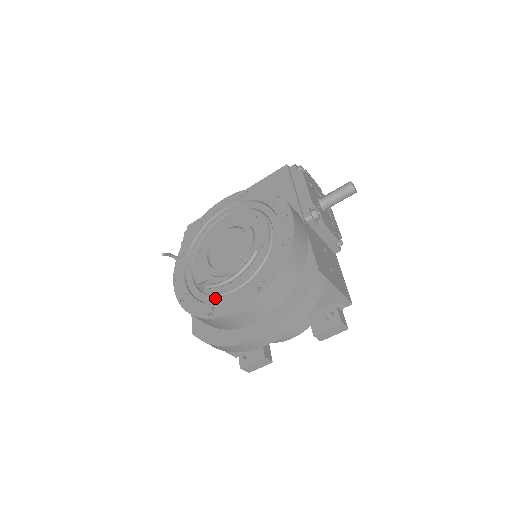
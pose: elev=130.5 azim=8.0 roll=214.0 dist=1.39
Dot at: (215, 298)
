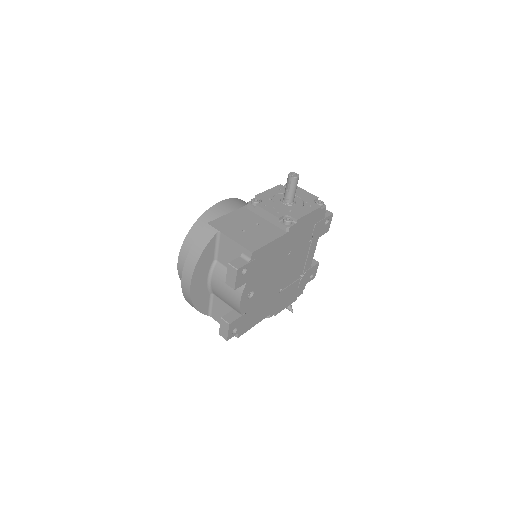
Dot at: occluded
